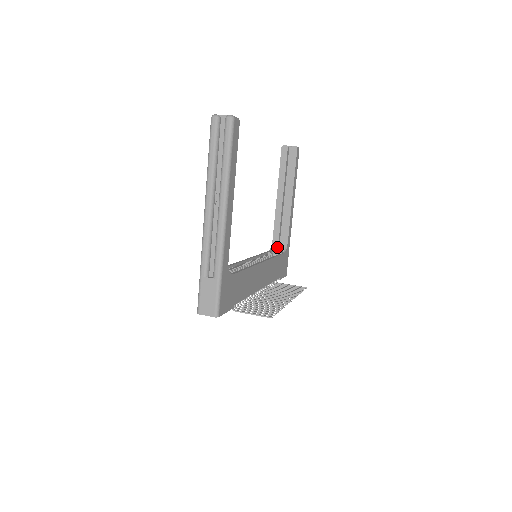
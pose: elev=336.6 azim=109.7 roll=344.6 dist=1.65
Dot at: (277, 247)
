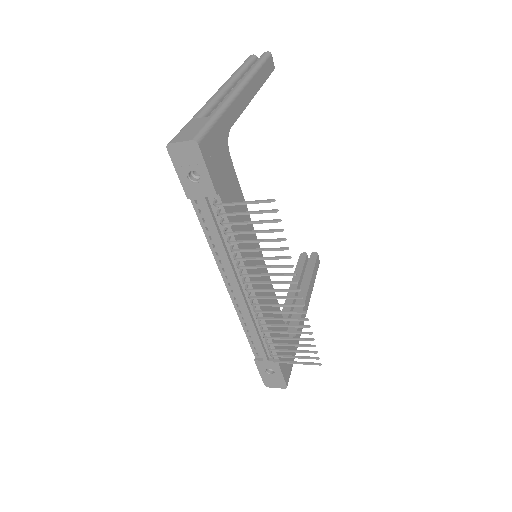
Dot at: occluded
